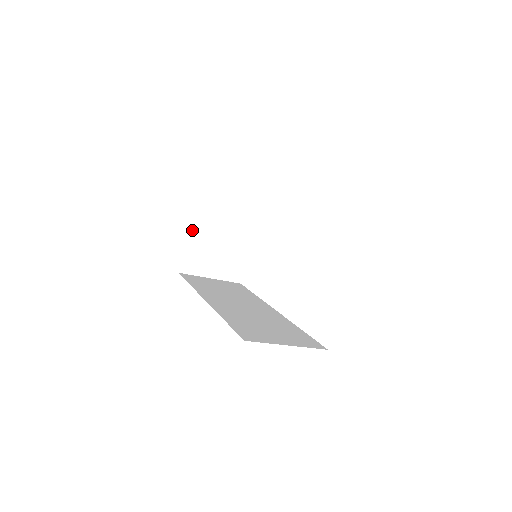
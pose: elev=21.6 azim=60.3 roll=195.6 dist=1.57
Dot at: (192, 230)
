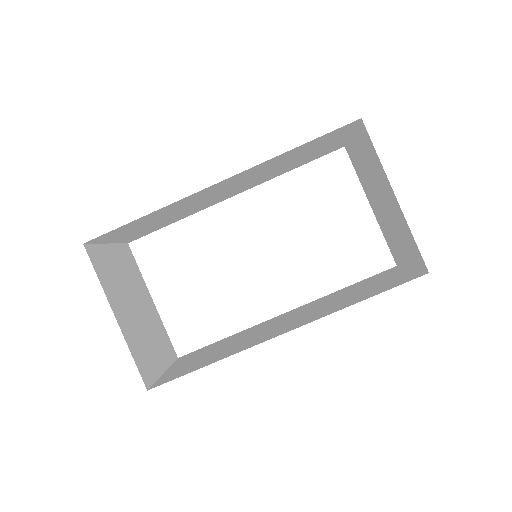
Dot at: (117, 317)
